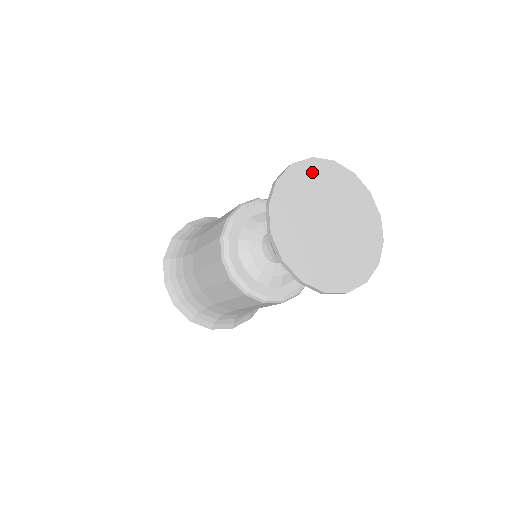
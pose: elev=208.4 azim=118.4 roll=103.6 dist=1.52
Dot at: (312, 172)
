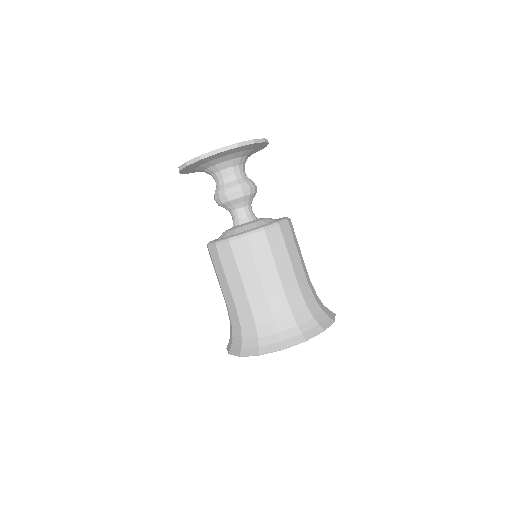
Dot at: occluded
